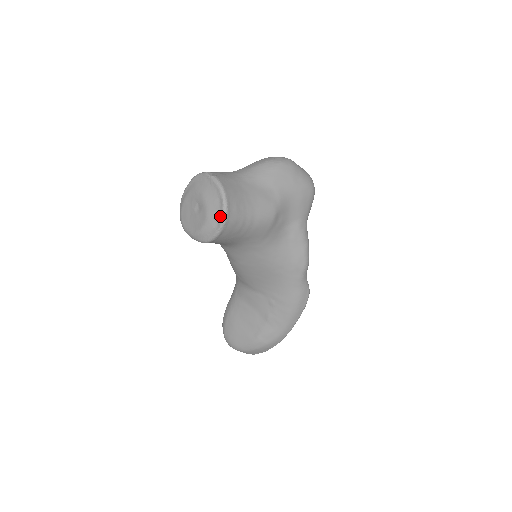
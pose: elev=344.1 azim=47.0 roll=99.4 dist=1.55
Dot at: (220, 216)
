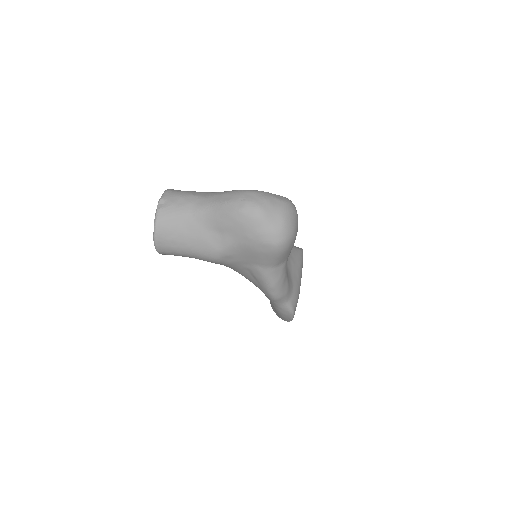
Dot at: occluded
